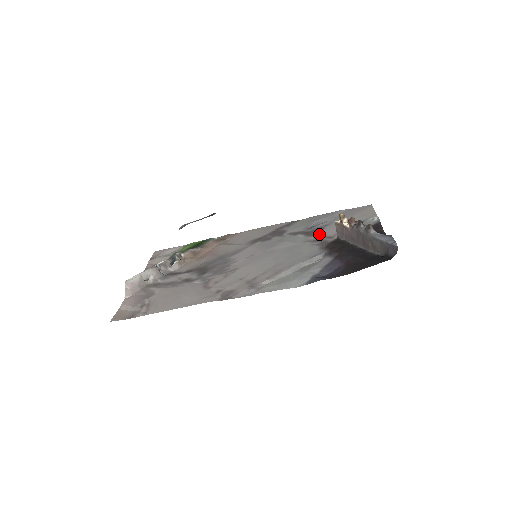
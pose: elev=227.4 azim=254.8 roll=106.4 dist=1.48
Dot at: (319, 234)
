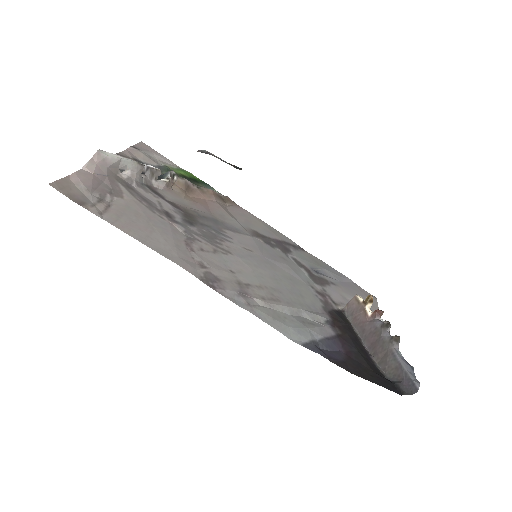
Dot at: (324, 288)
